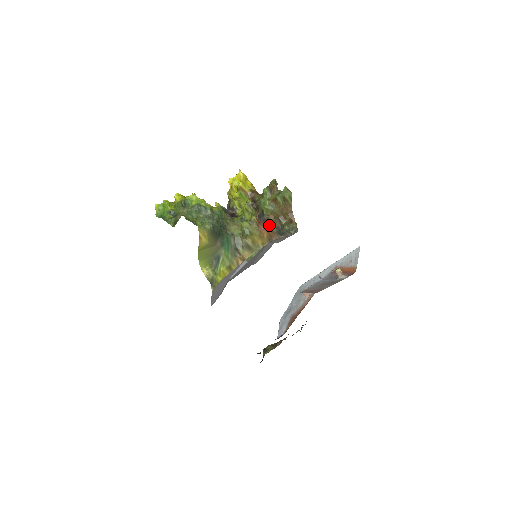
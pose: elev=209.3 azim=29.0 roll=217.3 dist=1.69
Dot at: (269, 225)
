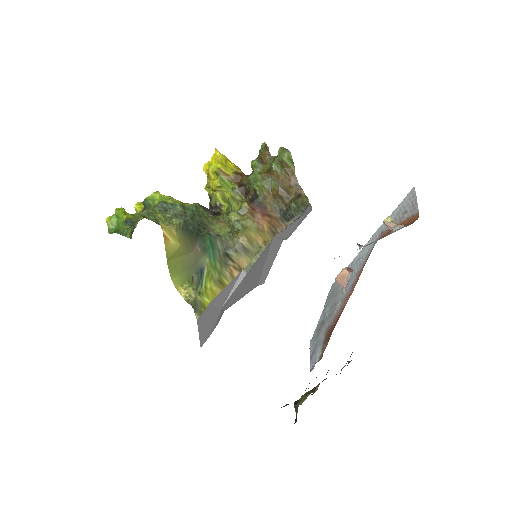
Dot at: (268, 210)
